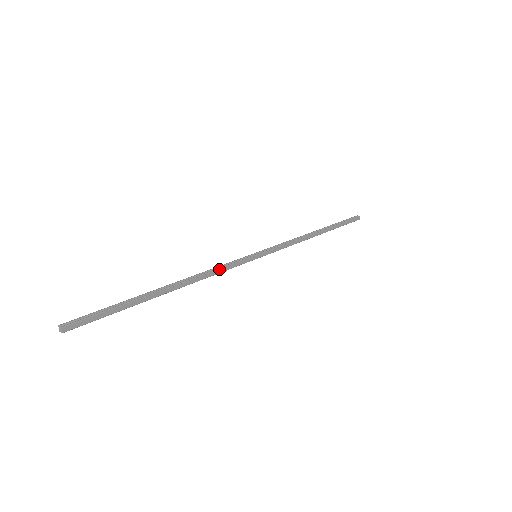
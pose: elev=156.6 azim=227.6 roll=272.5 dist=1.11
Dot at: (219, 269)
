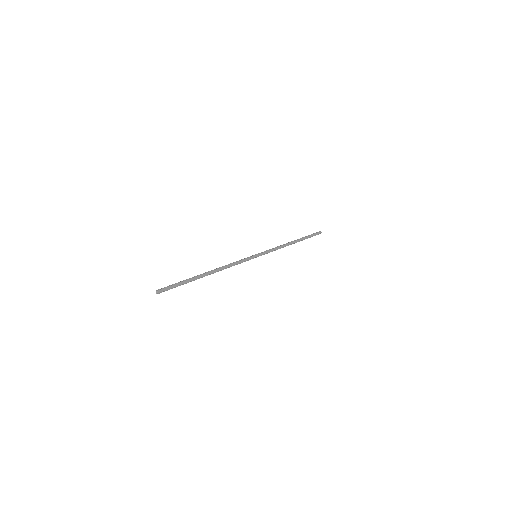
Dot at: (235, 262)
